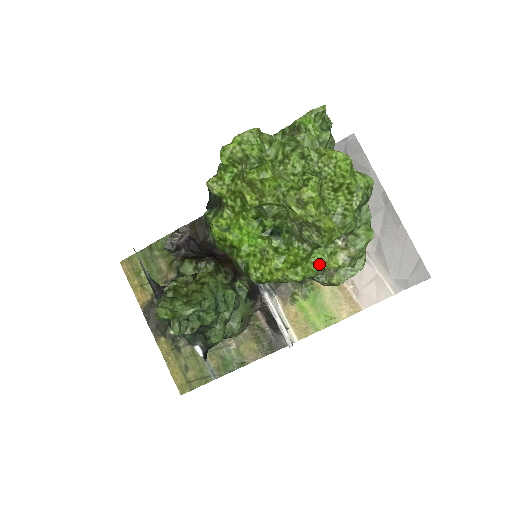
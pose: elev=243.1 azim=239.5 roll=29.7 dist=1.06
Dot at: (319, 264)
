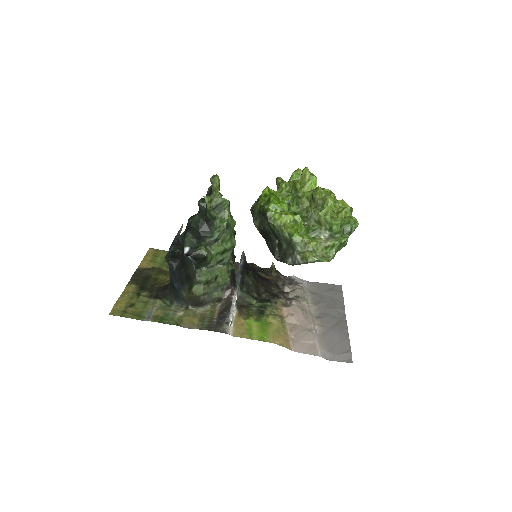
Dot at: (305, 239)
